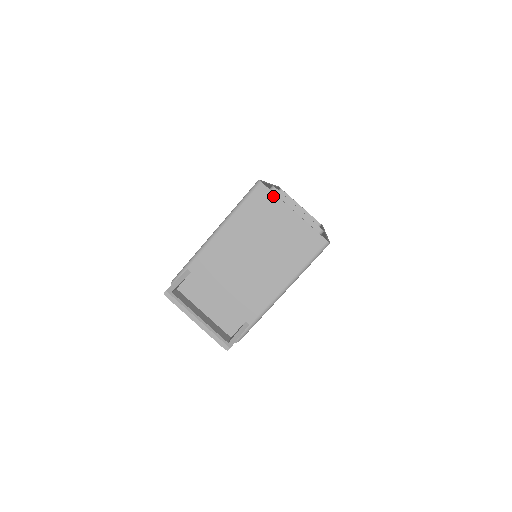
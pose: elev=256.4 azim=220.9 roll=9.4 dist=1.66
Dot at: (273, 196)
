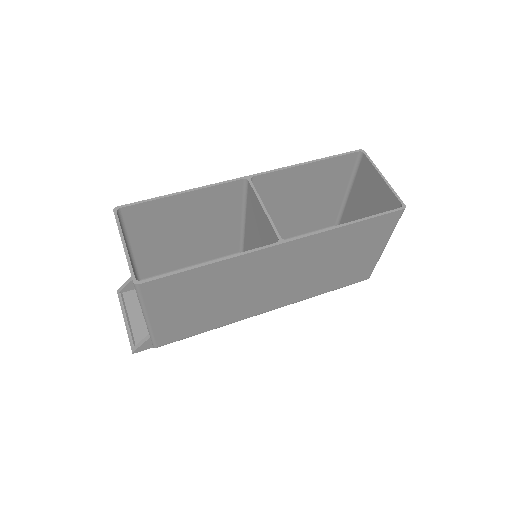
Dot at: occluded
